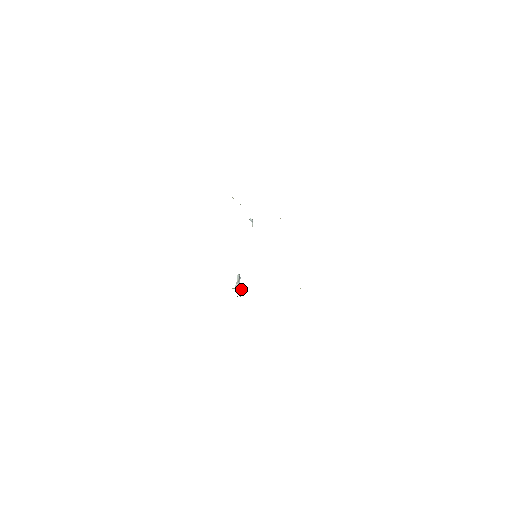
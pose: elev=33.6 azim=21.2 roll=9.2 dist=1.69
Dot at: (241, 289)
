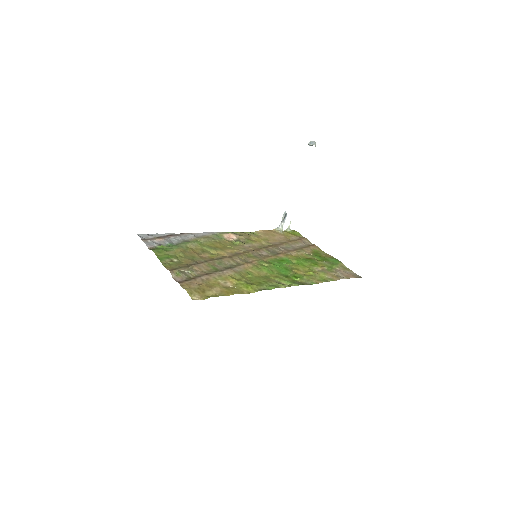
Dot at: (290, 221)
